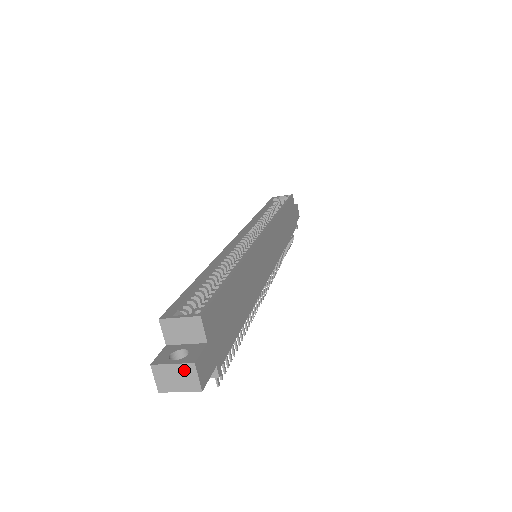
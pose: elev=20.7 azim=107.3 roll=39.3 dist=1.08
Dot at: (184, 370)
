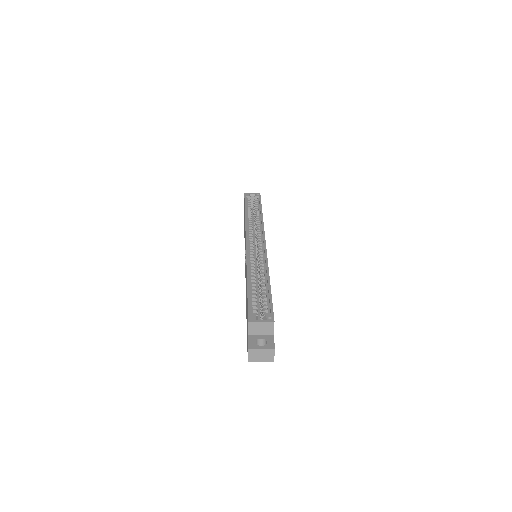
Dot at: (267, 352)
